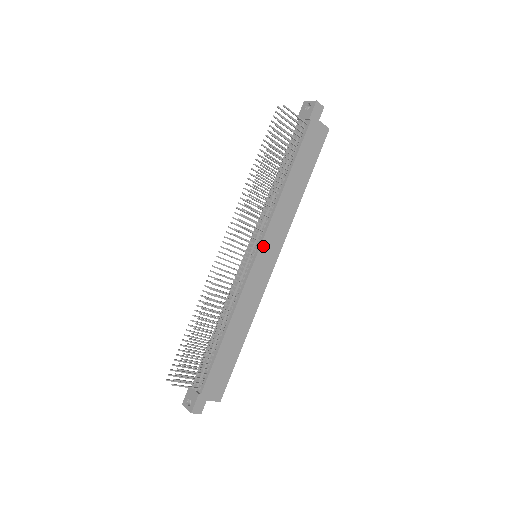
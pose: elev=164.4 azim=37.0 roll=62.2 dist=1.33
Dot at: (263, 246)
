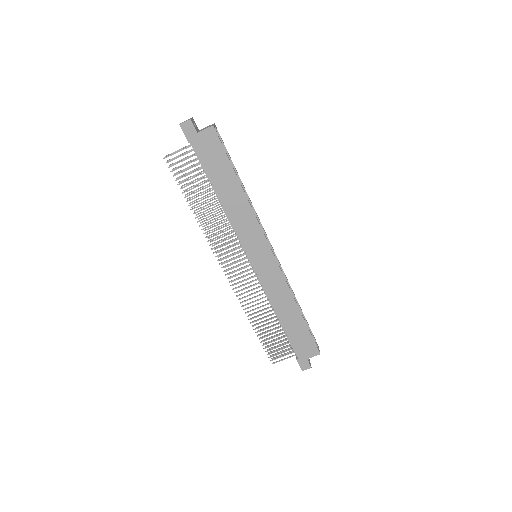
Dot at: (249, 252)
